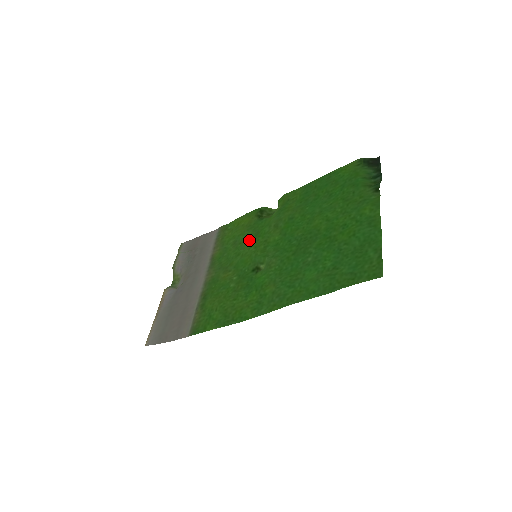
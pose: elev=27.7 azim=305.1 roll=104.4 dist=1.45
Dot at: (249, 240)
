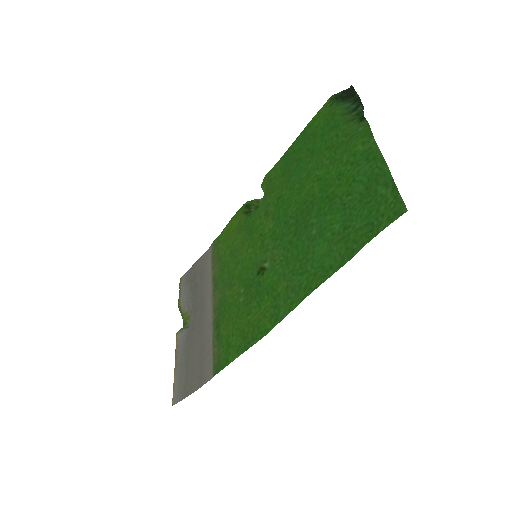
Dot at: (244, 242)
